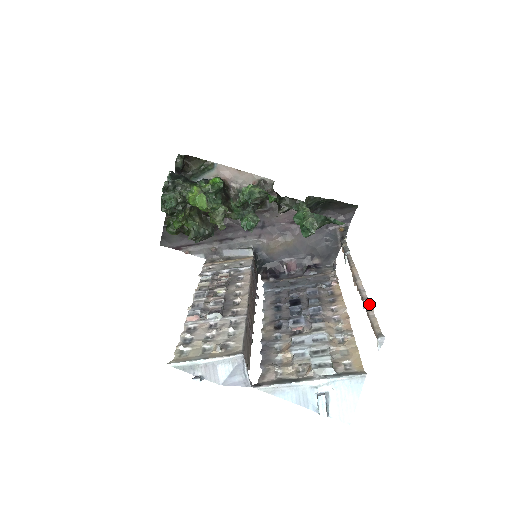
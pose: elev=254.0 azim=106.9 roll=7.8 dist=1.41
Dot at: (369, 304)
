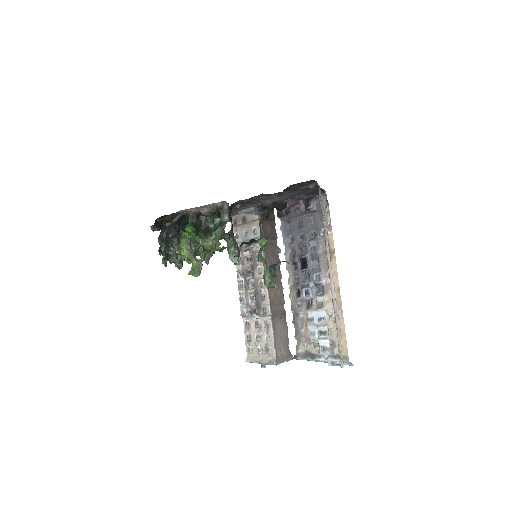
Dot at: (337, 321)
